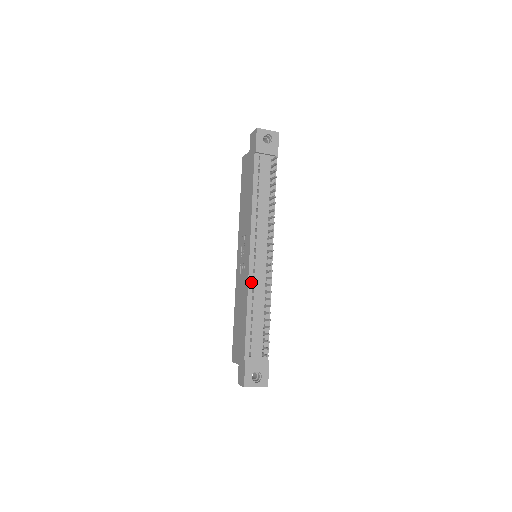
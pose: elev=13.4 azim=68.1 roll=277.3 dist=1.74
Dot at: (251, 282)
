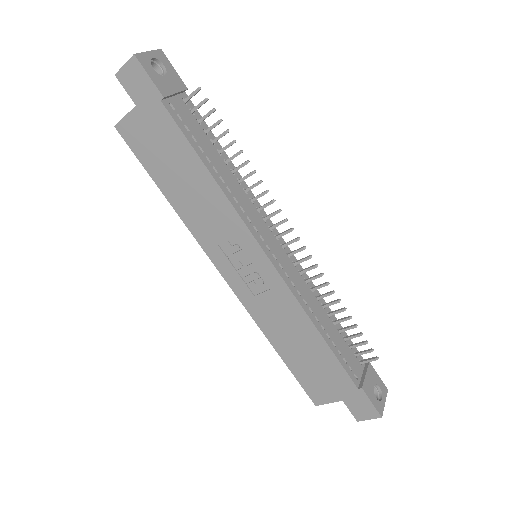
Dot at: (295, 292)
